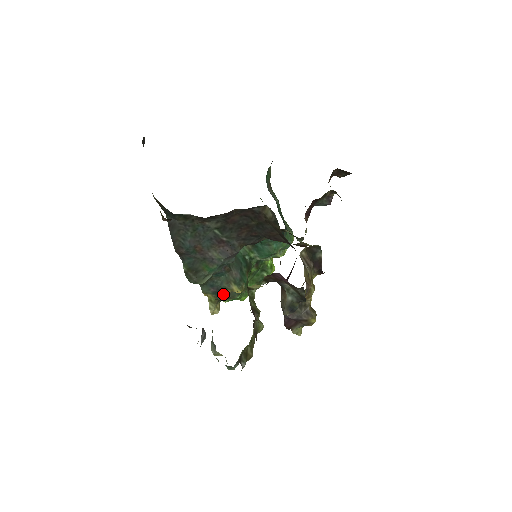
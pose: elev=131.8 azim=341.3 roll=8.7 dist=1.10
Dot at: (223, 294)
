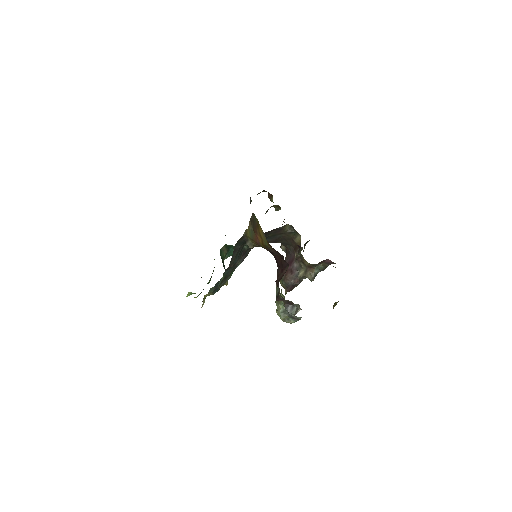
Dot at: (217, 290)
